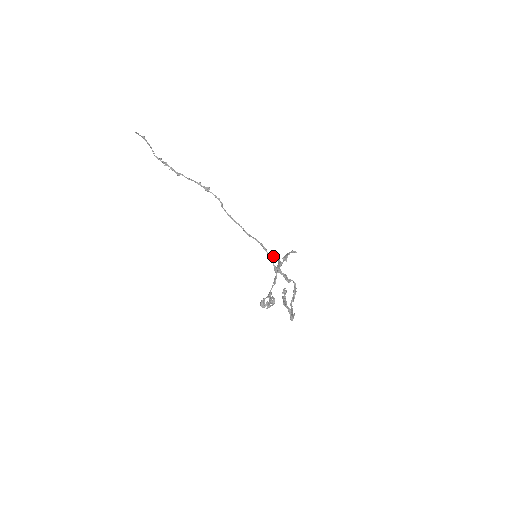
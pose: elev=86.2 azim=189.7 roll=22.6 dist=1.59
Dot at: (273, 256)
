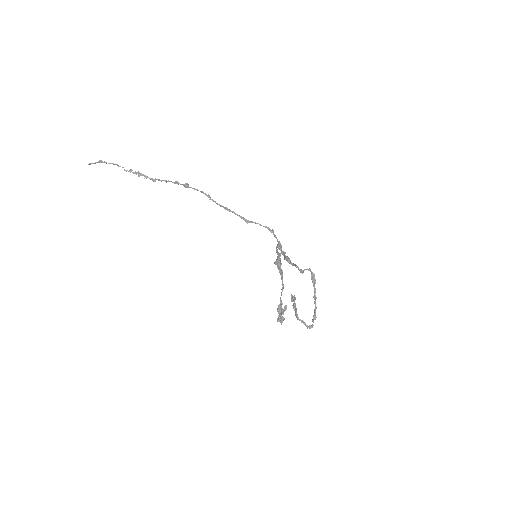
Dot at: (277, 245)
